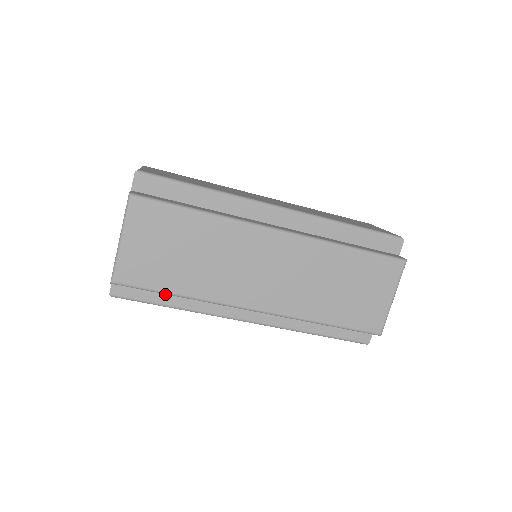
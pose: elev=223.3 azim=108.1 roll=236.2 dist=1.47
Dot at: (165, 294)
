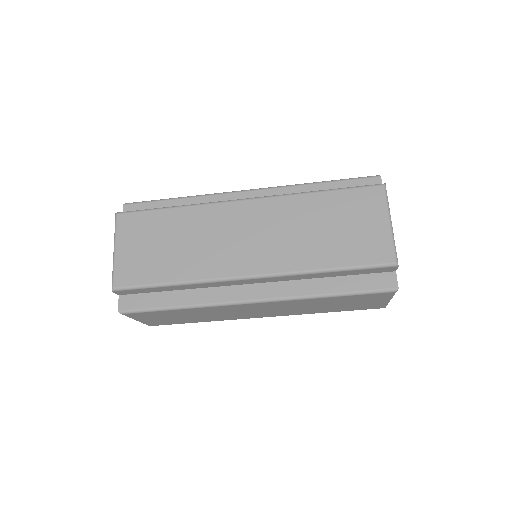
Dot at: occluded
